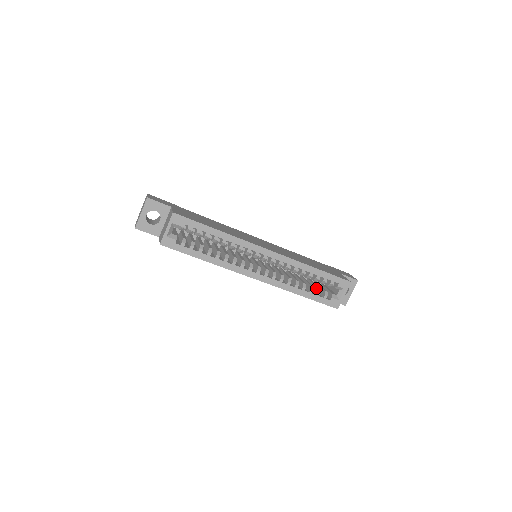
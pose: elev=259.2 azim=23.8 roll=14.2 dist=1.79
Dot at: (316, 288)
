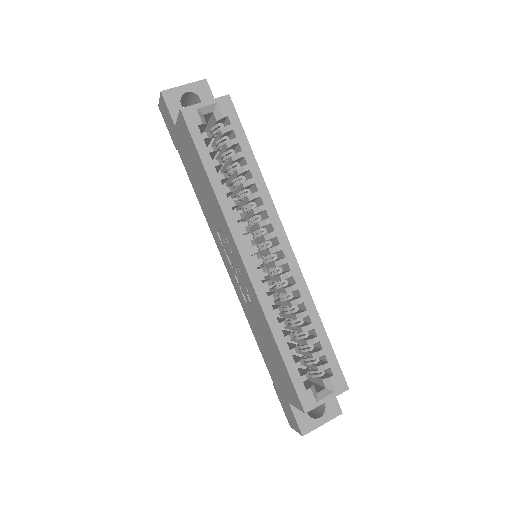
Dot at: (299, 357)
